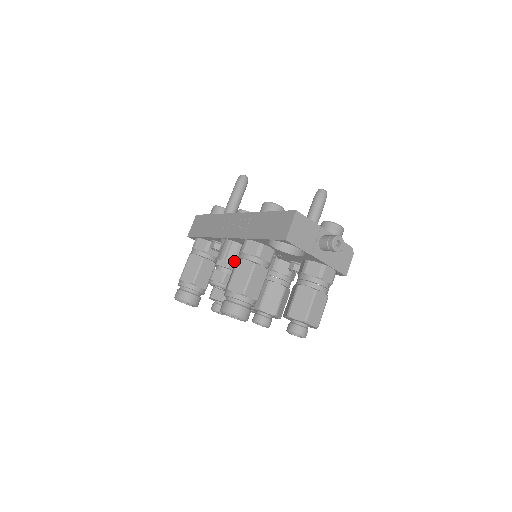
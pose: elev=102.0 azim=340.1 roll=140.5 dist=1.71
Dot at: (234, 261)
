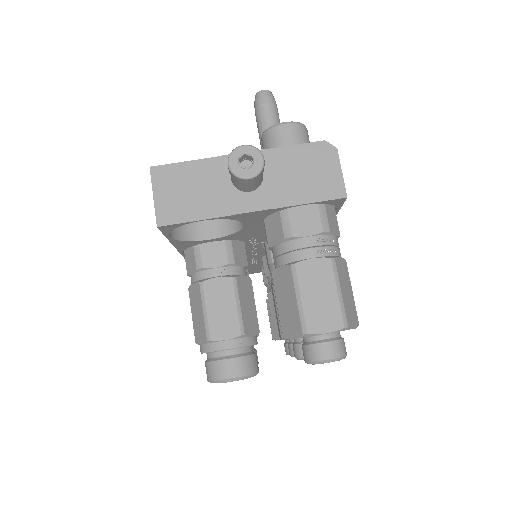
Dot at: occluded
